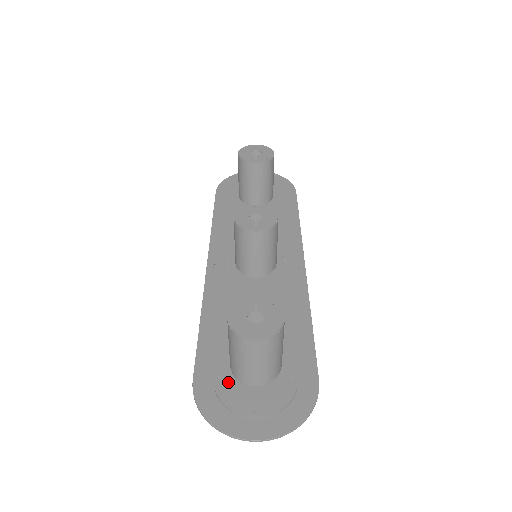
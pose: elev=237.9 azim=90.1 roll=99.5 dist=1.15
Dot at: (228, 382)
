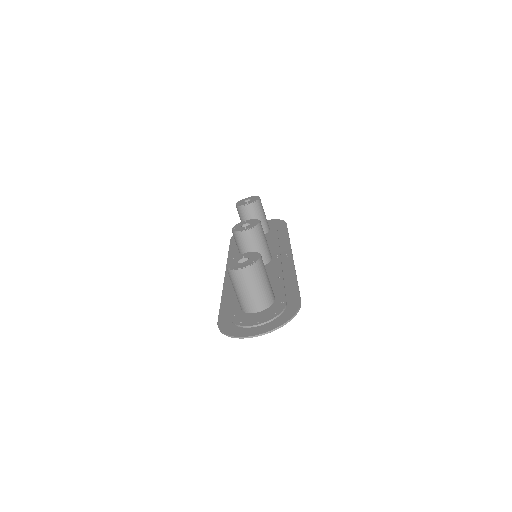
Dot at: (240, 315)
